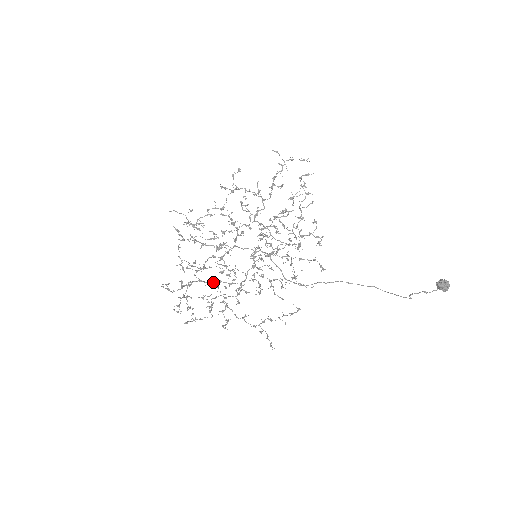
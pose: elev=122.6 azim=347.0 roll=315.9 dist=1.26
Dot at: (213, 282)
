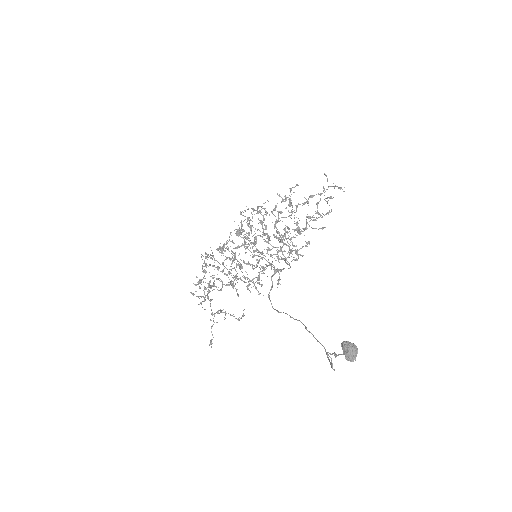
Dot at: (218, 262)
